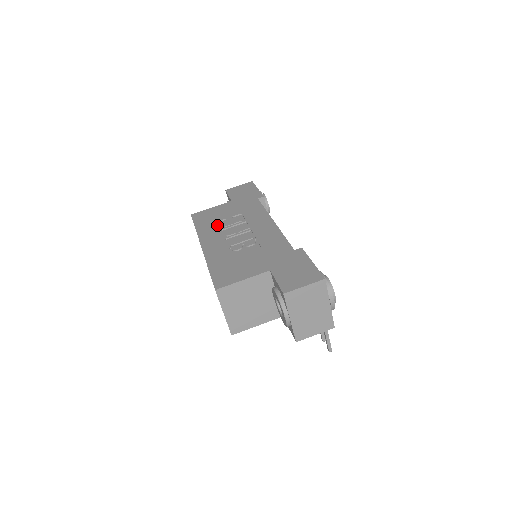
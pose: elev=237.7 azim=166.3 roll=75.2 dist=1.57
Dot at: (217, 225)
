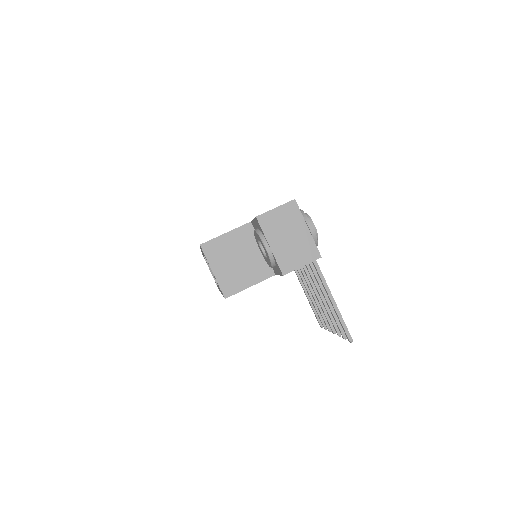
Dot at: occluded
